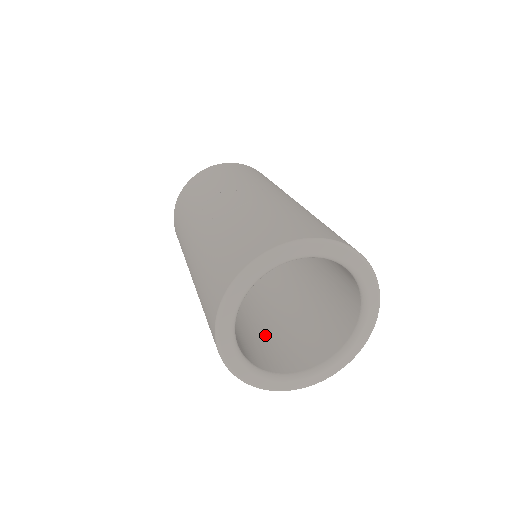
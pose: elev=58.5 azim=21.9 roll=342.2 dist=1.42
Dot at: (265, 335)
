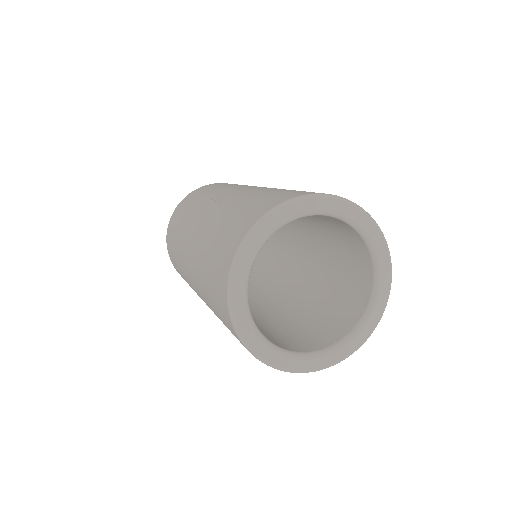
Dot at: (291, 325)
